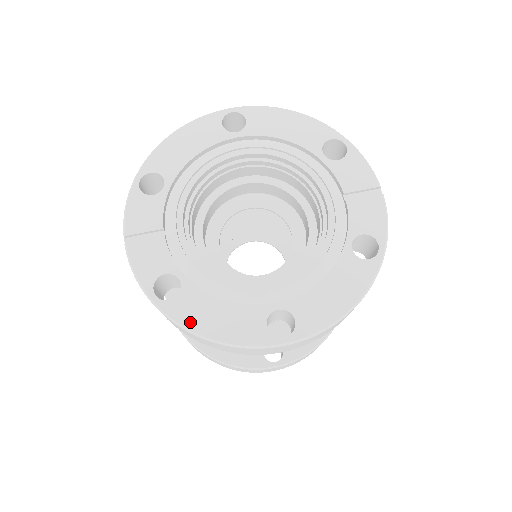
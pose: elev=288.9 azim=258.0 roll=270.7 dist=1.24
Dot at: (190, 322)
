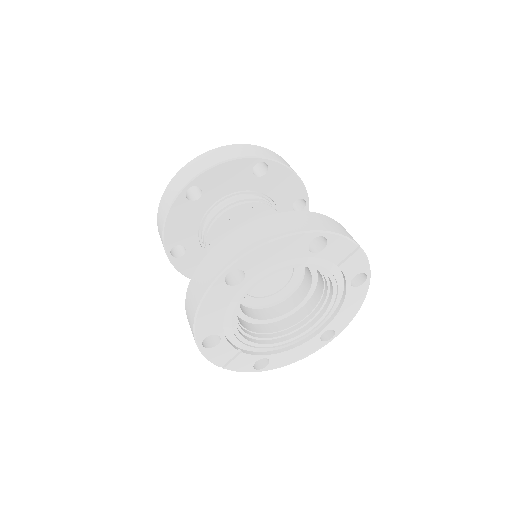
Dot at: (283, 364)
